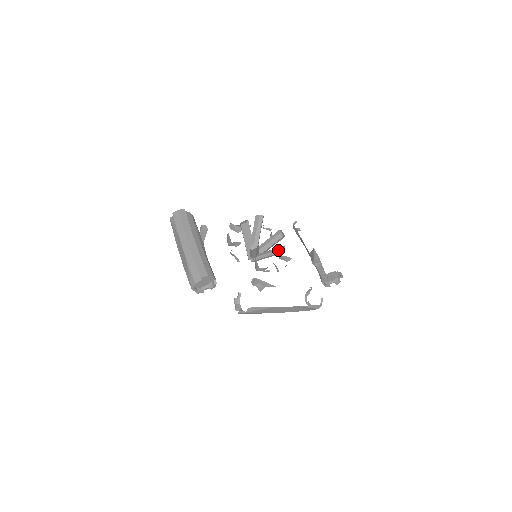
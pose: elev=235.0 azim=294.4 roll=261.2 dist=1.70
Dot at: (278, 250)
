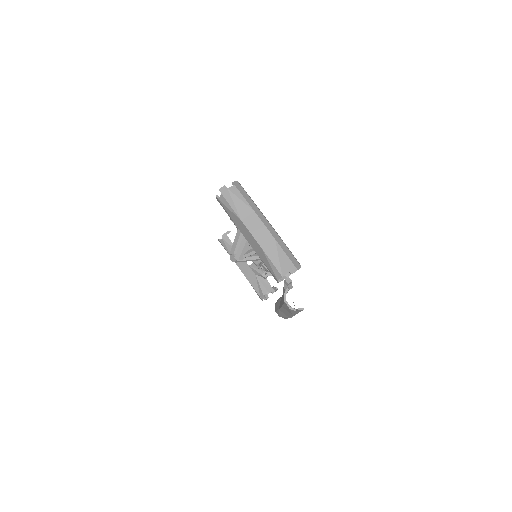
Dot at: occluded
